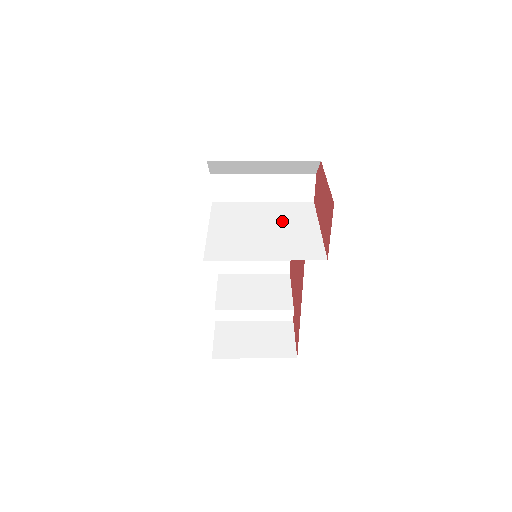
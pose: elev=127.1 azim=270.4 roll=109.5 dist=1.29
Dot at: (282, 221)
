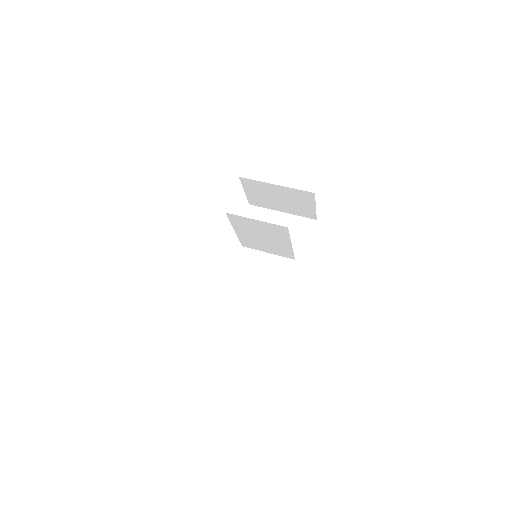
Dot at: (281, 243)
